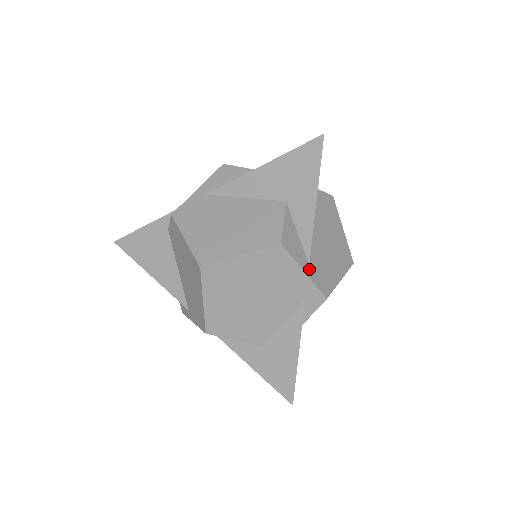
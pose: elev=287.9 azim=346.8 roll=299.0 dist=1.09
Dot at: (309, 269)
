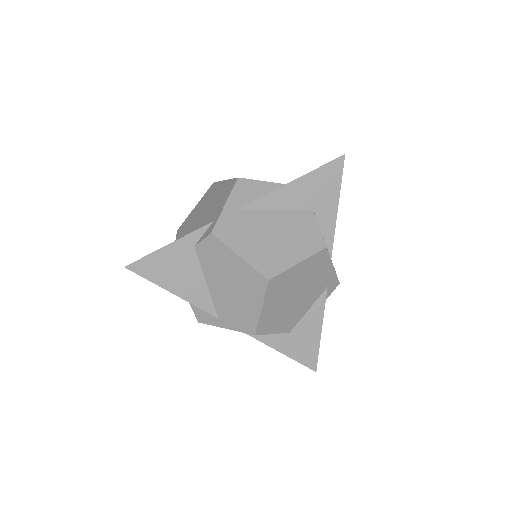
Dot at: occluded
